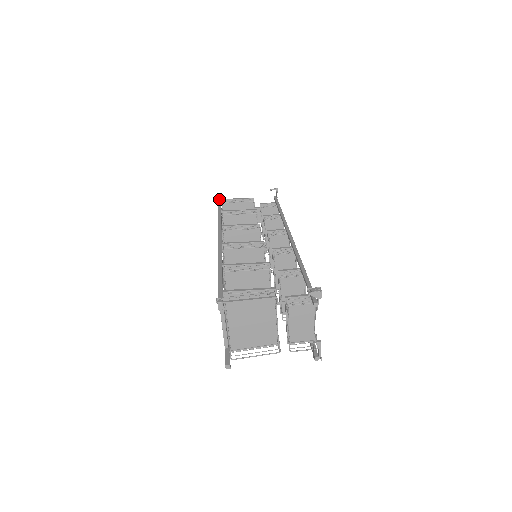
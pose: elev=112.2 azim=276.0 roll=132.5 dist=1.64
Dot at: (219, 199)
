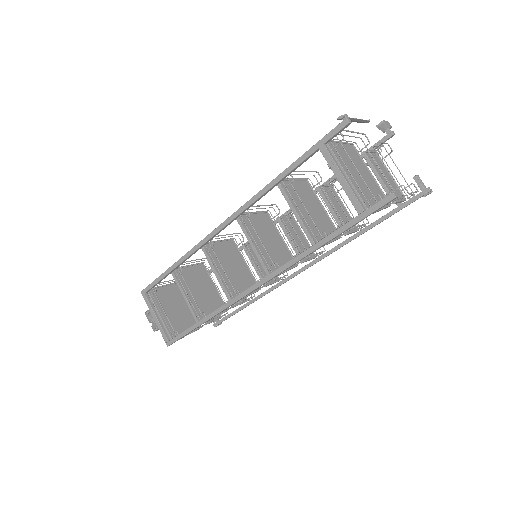
Dot at: occluded
